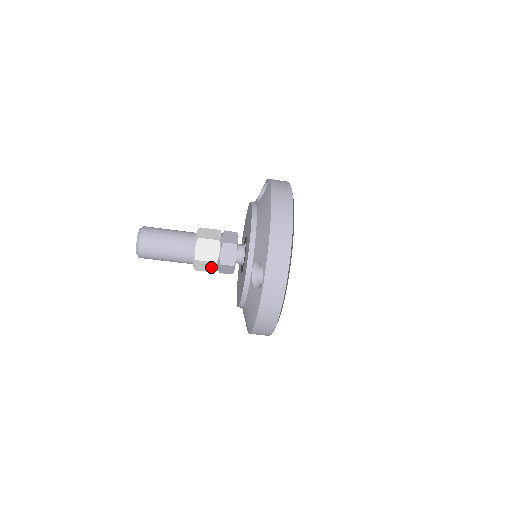
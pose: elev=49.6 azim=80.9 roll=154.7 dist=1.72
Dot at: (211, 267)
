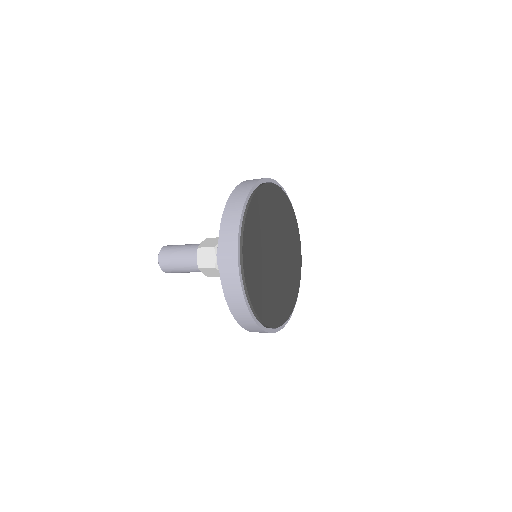
Dot at: (216, 272)
